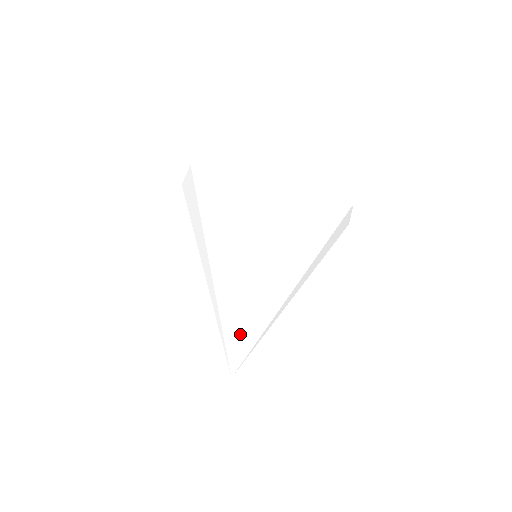
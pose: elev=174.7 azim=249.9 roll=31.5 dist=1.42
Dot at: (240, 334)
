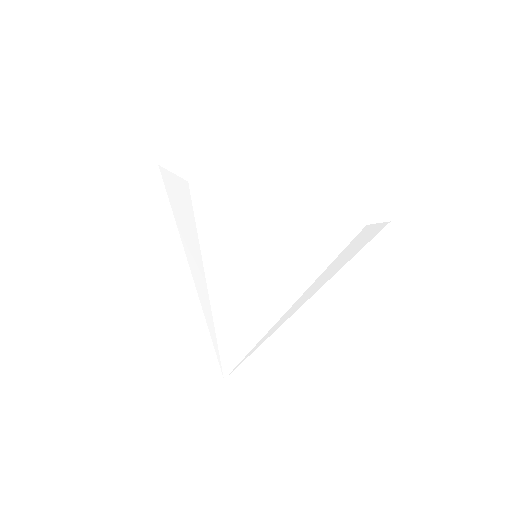
Dot at: (230, 356)
